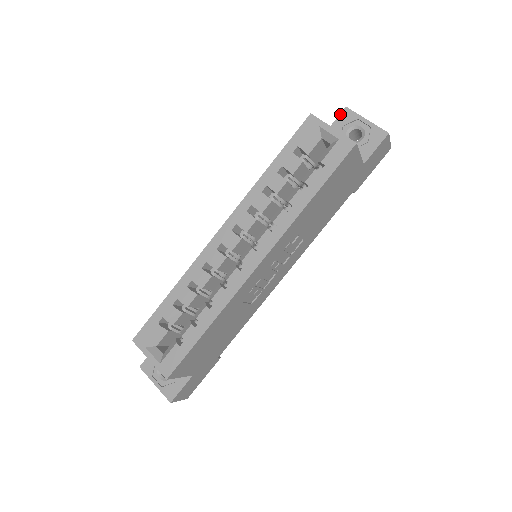
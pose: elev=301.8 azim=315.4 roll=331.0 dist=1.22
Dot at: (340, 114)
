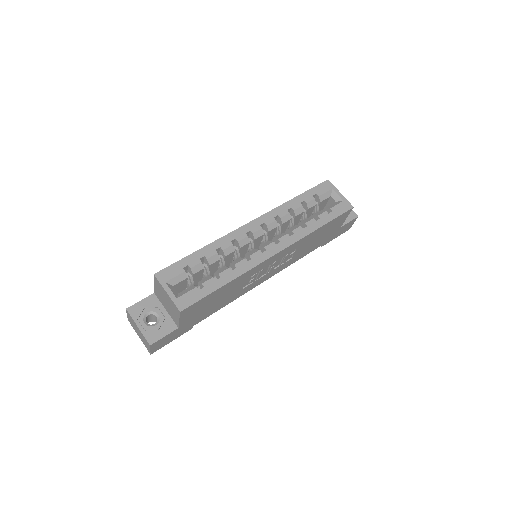
Dot at: occluded
